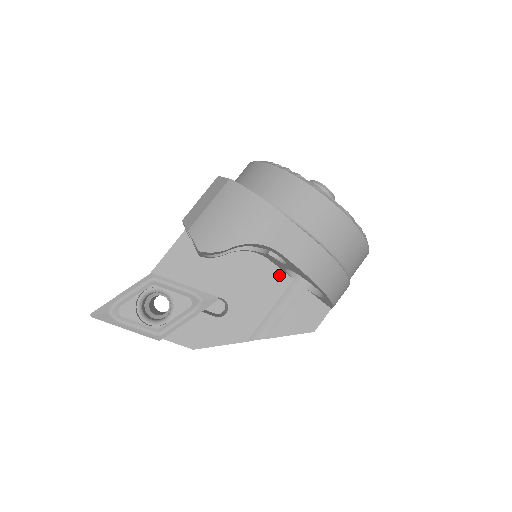
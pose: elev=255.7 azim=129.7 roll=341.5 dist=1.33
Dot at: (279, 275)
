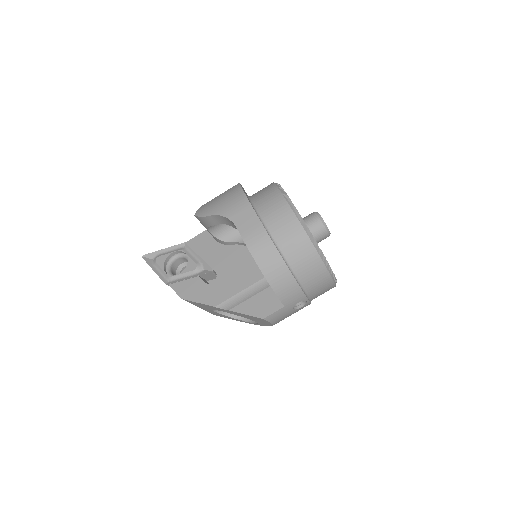
Dot at: (259, 269)
